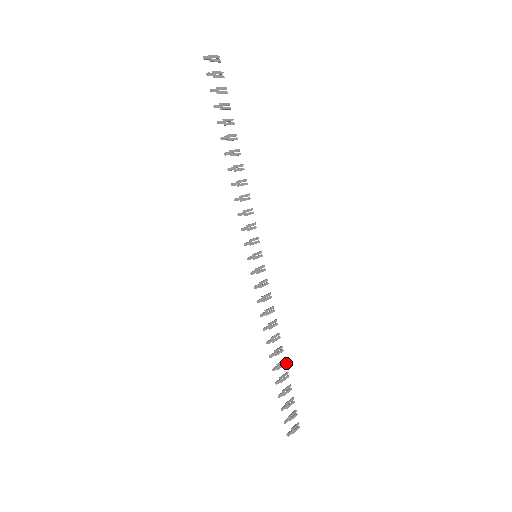
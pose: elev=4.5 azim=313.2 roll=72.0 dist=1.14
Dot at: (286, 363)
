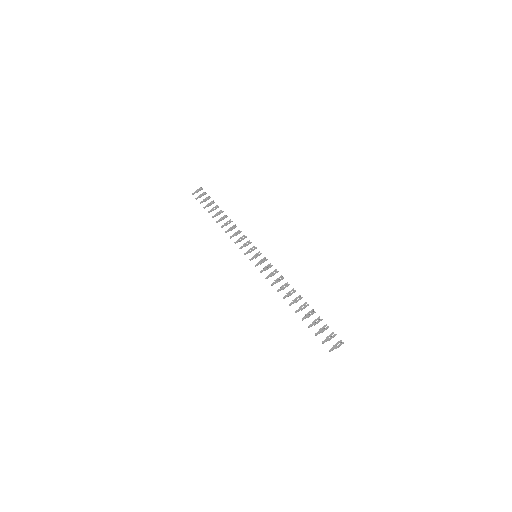
Dot at: (308, 304)
